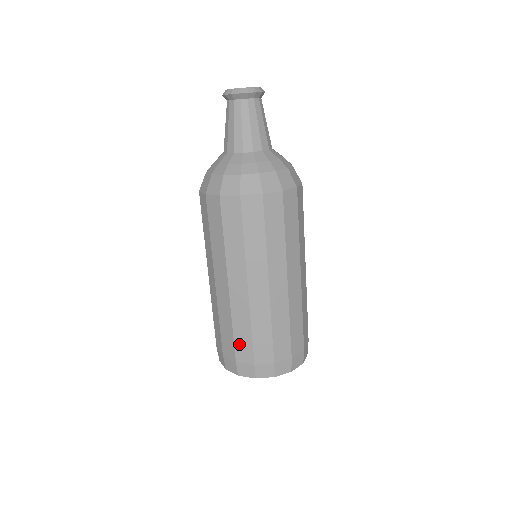
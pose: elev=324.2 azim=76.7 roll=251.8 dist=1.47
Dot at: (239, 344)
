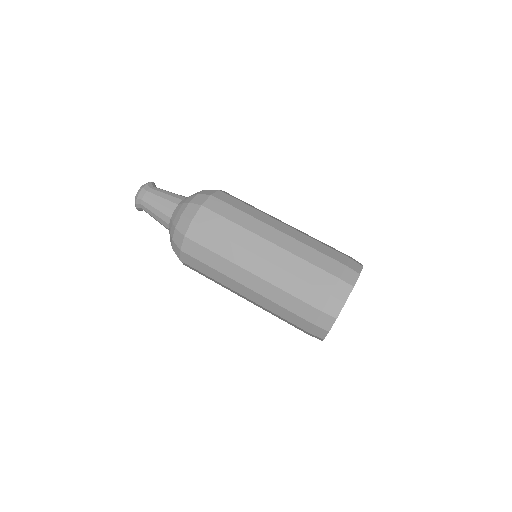
Dot at: (323, 265)
